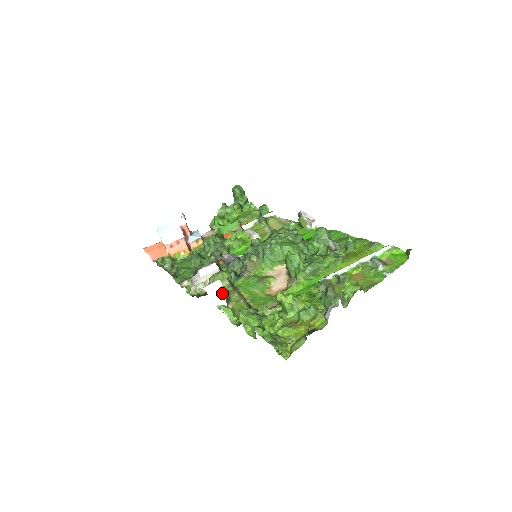
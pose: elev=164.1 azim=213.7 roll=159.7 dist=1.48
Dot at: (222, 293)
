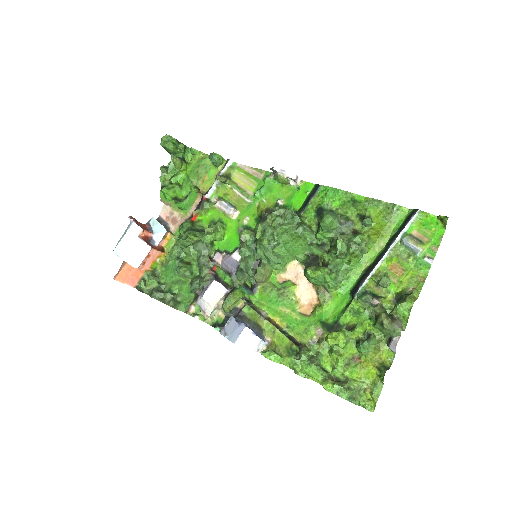
Dot at: (257, 339)
